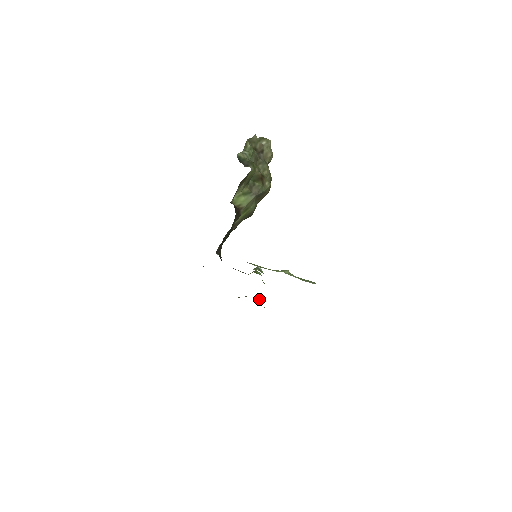
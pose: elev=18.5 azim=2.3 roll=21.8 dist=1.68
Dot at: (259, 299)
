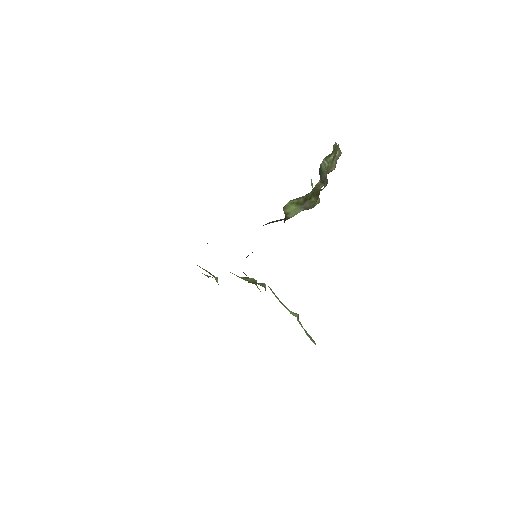
Dot at: (216, 278)
